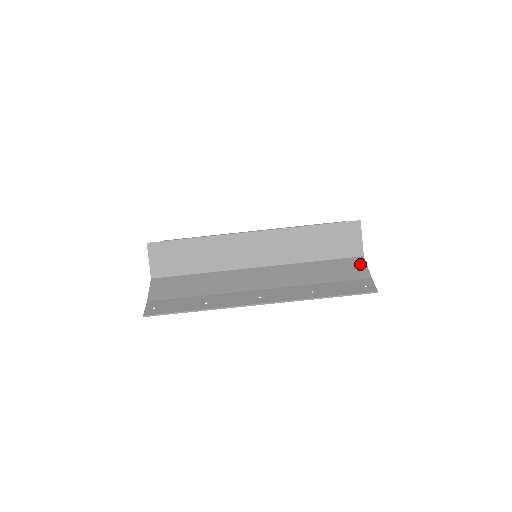
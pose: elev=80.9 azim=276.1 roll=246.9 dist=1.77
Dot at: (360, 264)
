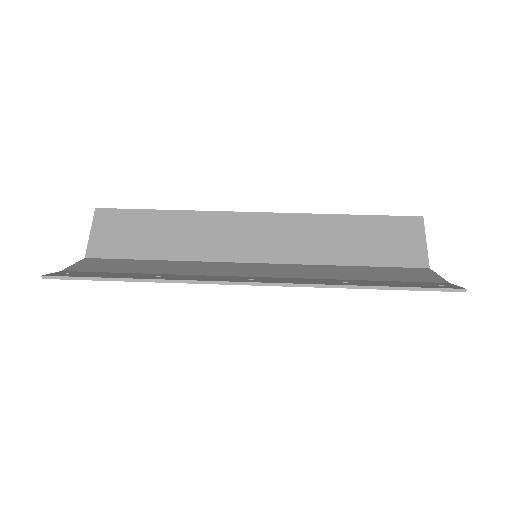
Dot at: (425, 272)
